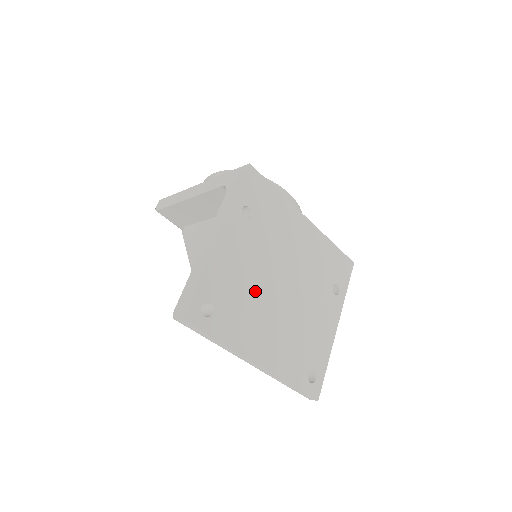
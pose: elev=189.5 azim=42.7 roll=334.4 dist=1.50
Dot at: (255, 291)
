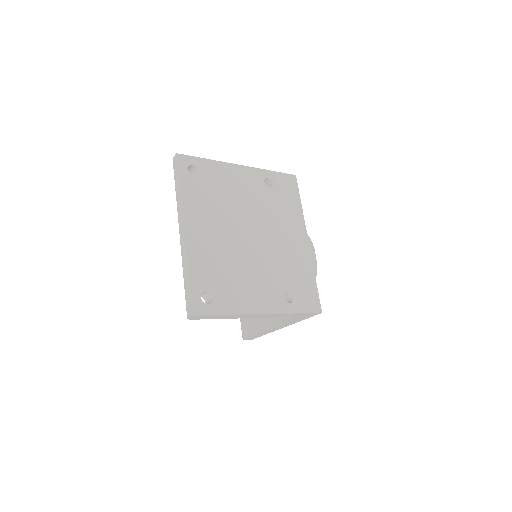
Dot at: (229, 207)
